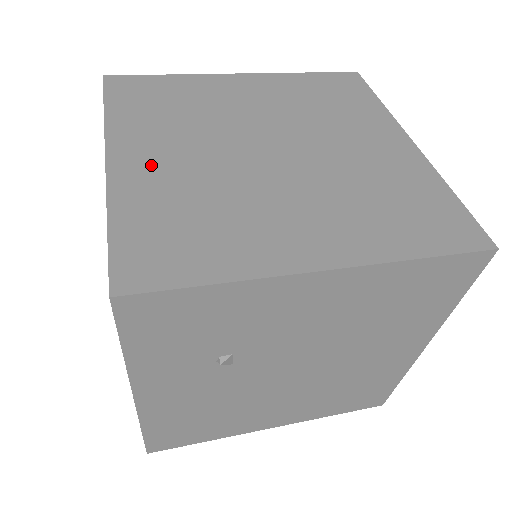
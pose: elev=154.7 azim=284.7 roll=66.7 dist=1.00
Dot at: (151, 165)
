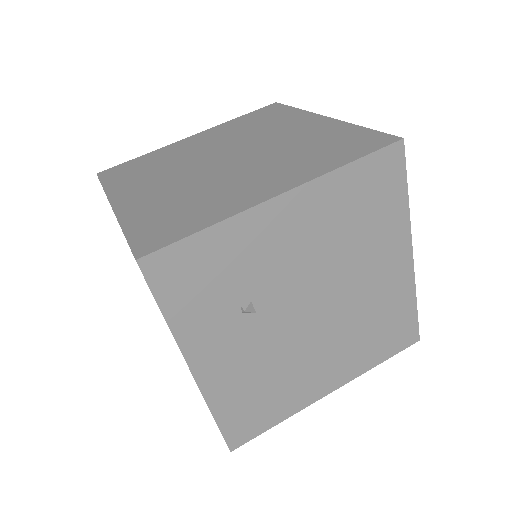
Dot at: (144, 197)
